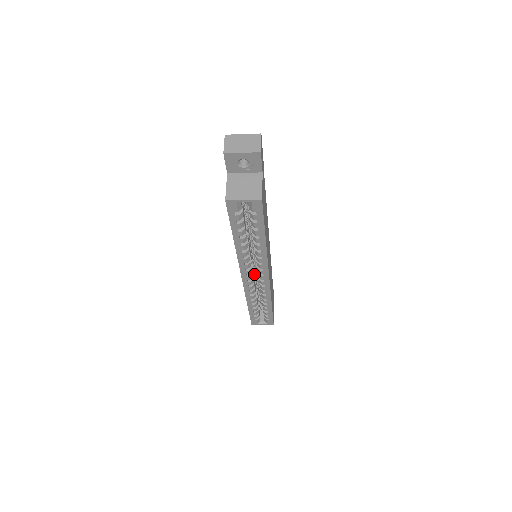
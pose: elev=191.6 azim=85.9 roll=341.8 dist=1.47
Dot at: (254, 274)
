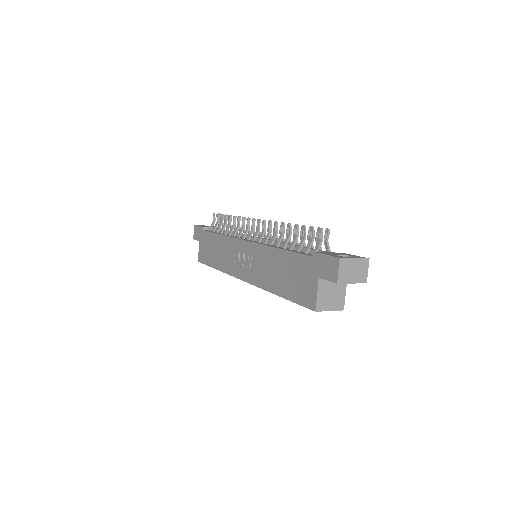
Dot at: occluded
